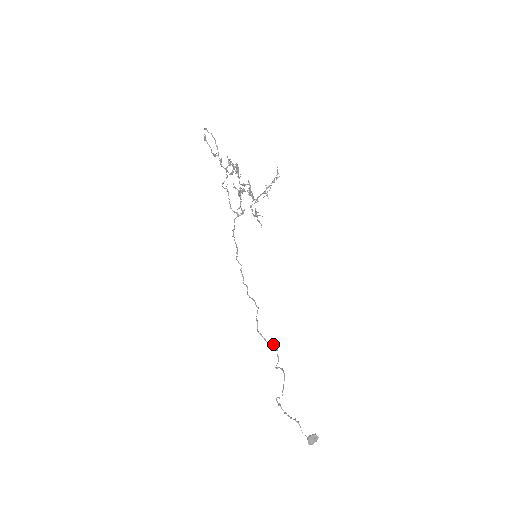
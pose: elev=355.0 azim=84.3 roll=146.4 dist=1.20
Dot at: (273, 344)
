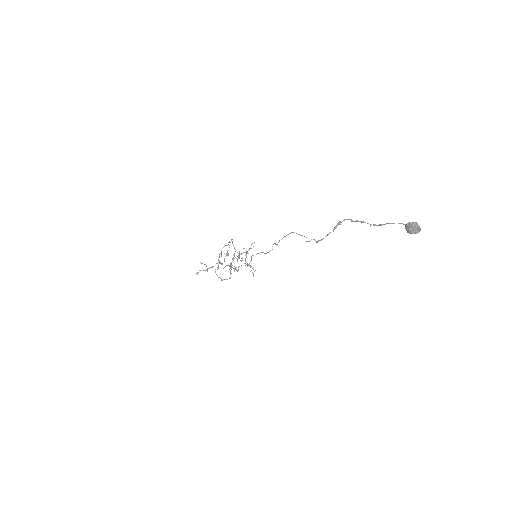
Dot at: occluded
